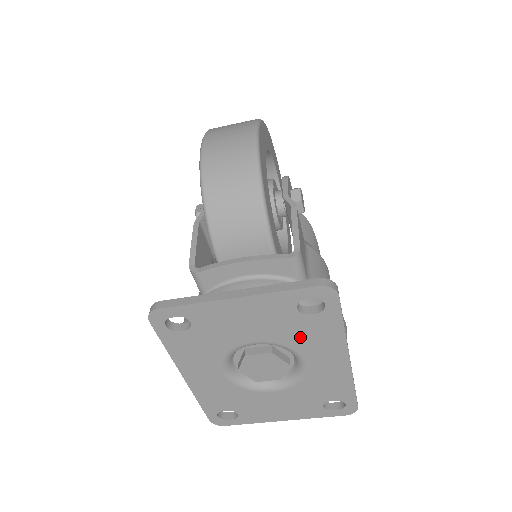
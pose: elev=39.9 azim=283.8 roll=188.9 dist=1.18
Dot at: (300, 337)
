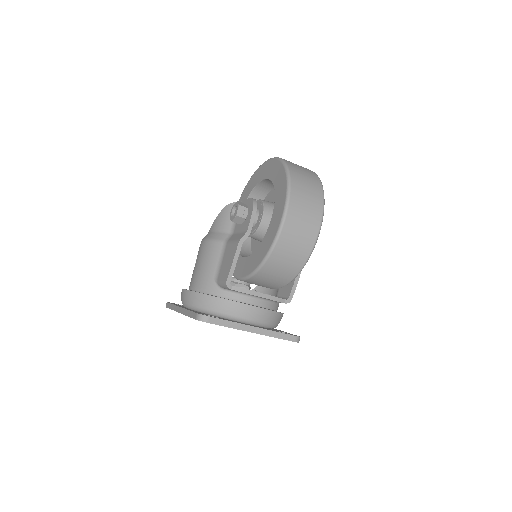
Dot at: occluded
